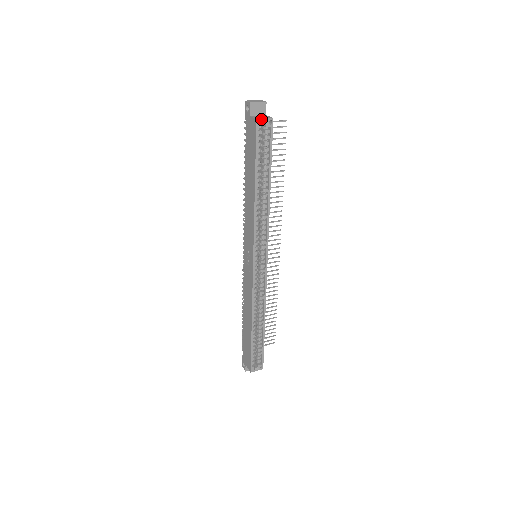
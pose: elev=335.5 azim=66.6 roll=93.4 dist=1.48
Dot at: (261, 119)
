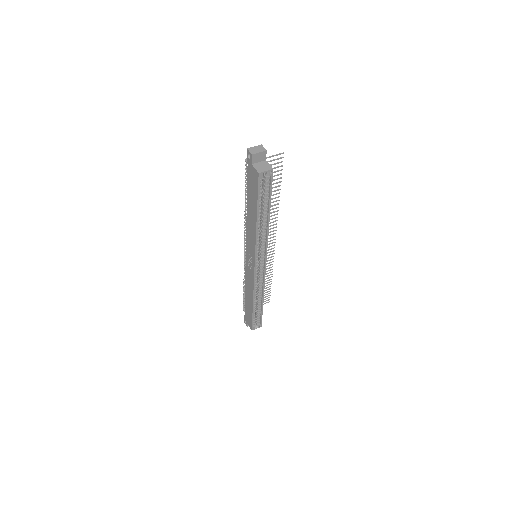
Dot at: (263, 172)
